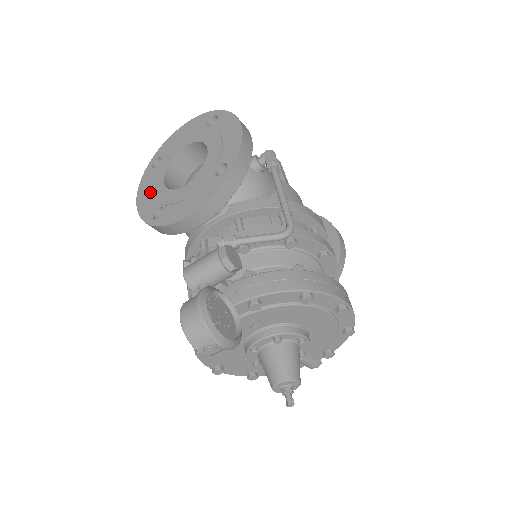
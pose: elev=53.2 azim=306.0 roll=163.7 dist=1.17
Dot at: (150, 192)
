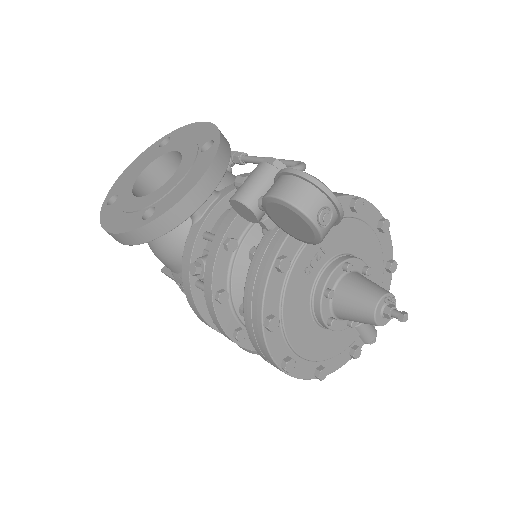
Dot at: (122, 214)
